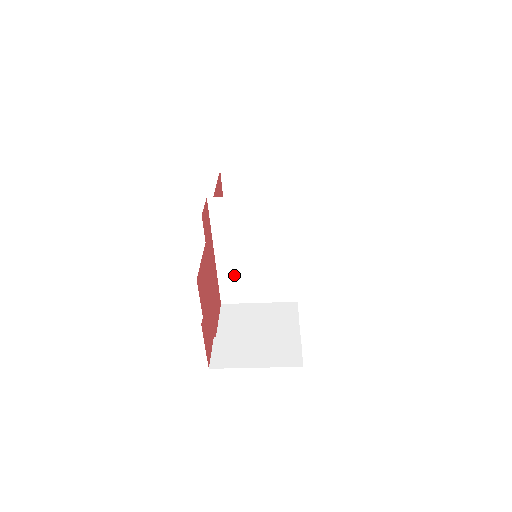
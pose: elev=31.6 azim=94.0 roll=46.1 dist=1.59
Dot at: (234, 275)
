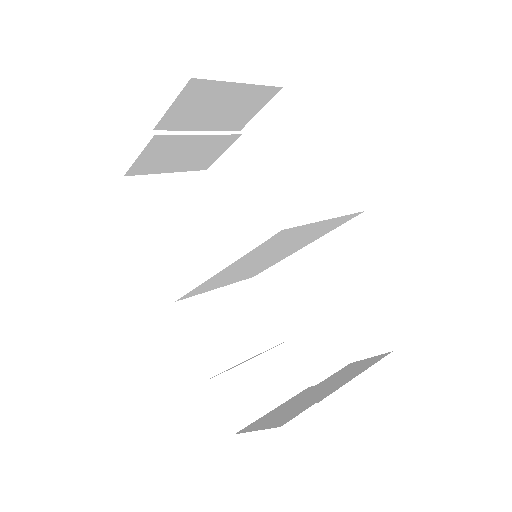
Dot at: (219, 279)
